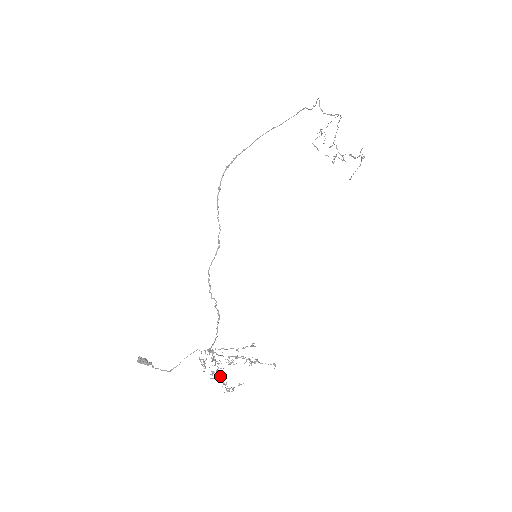
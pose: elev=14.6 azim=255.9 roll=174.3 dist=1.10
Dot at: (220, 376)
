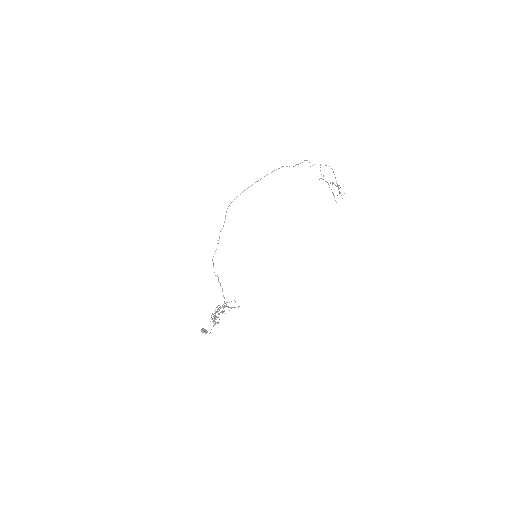
Dot at: (214, 318)
